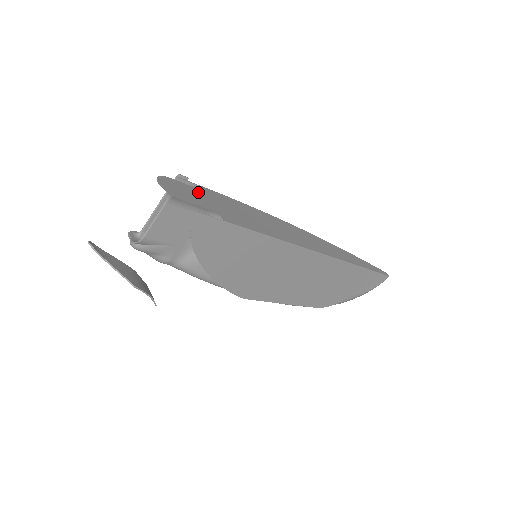
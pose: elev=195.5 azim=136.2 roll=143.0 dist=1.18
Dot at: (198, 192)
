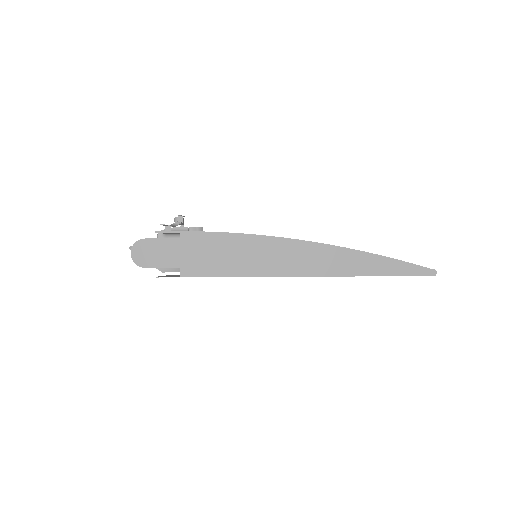
Dot at: (171, 245)
